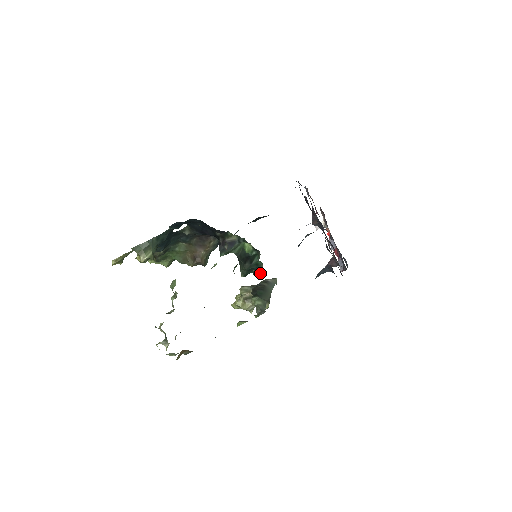
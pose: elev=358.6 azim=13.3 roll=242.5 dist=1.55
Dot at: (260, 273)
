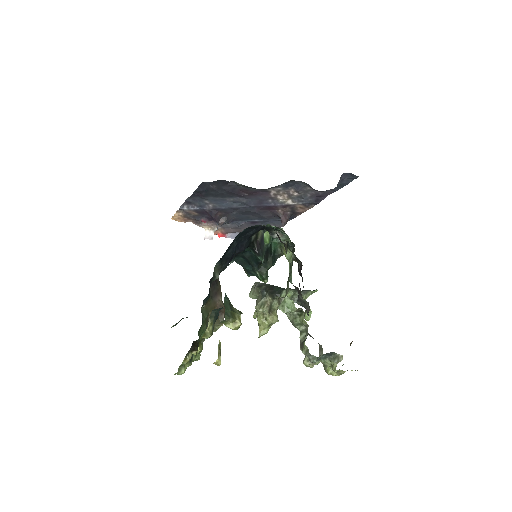
Dot at: occluded
